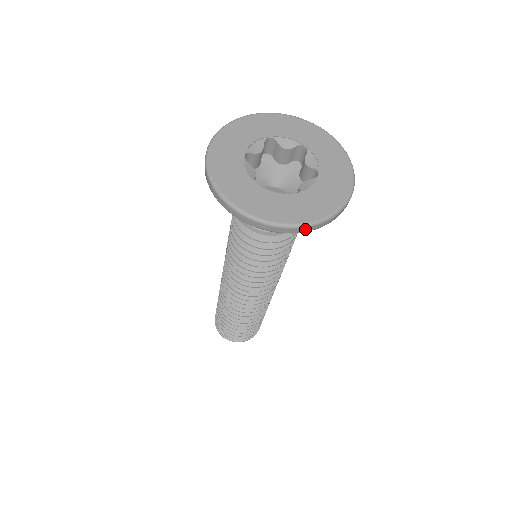
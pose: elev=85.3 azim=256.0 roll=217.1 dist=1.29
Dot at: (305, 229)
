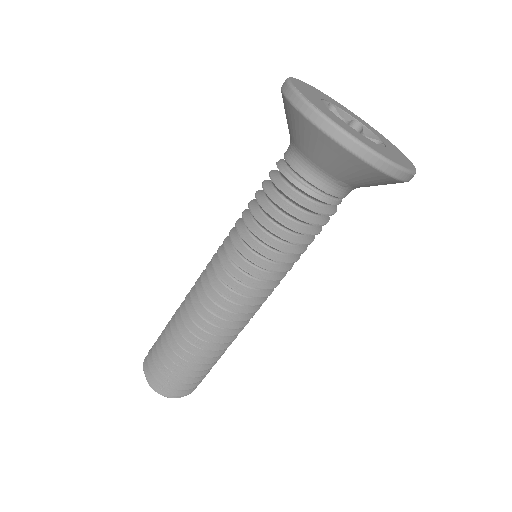
Dot at: (399, 173)
